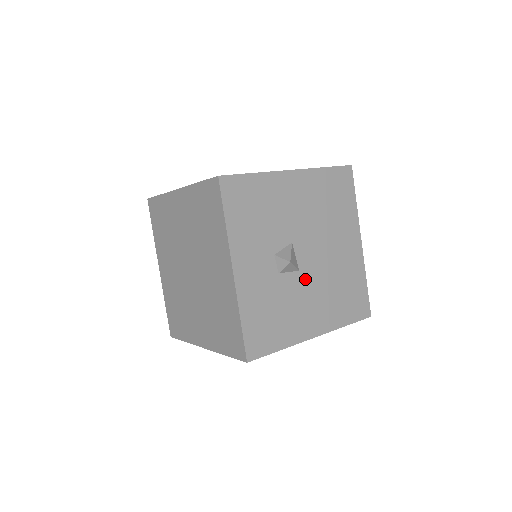
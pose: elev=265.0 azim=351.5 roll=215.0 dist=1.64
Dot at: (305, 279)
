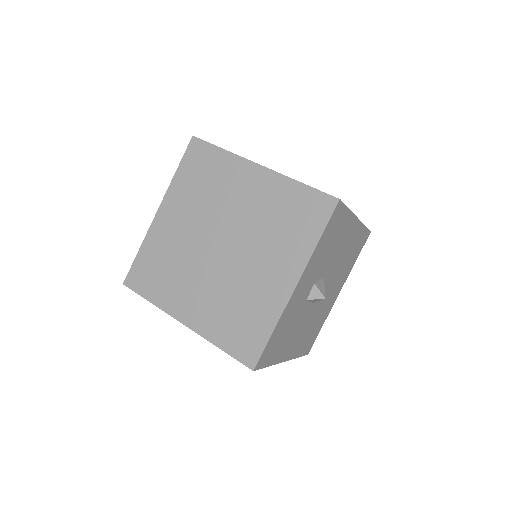
Dot at: (310, 311)
